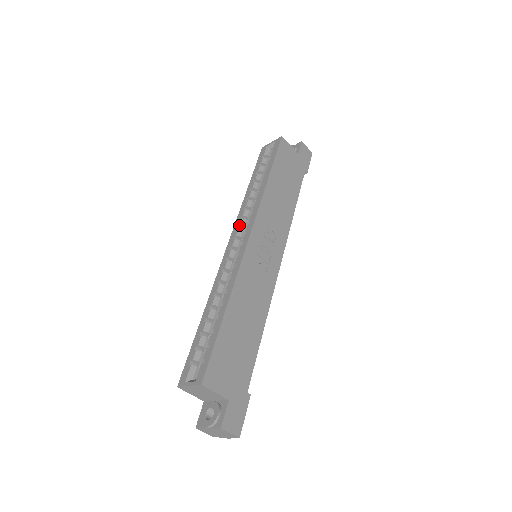
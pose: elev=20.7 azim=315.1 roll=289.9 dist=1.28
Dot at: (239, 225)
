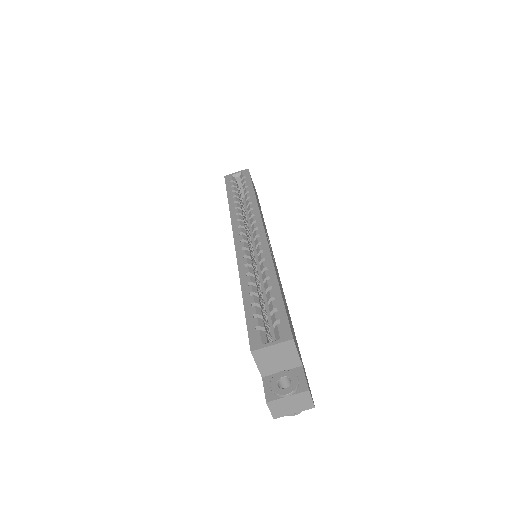
Dot at: (240, 225)
